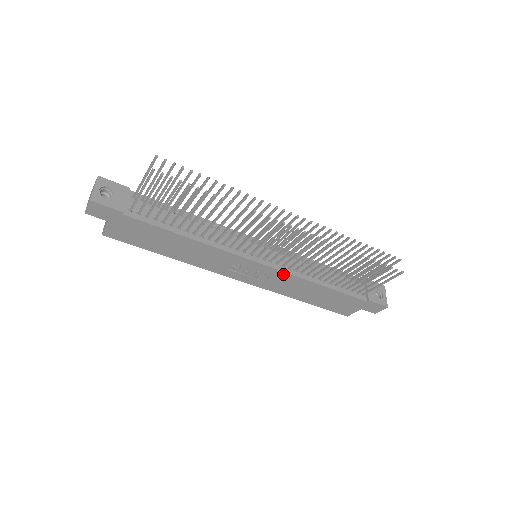
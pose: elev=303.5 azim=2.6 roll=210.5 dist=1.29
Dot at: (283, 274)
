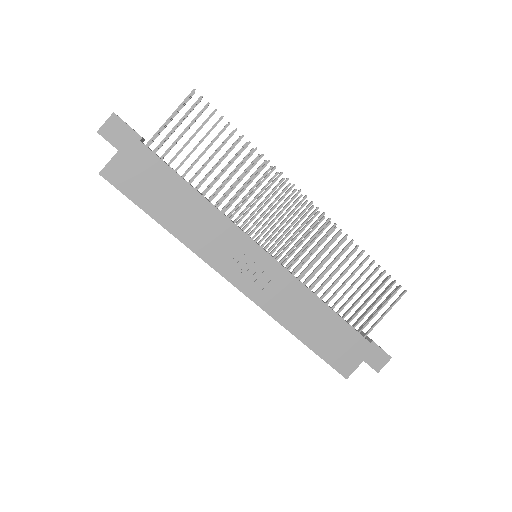
Dot at: (287, 276)
